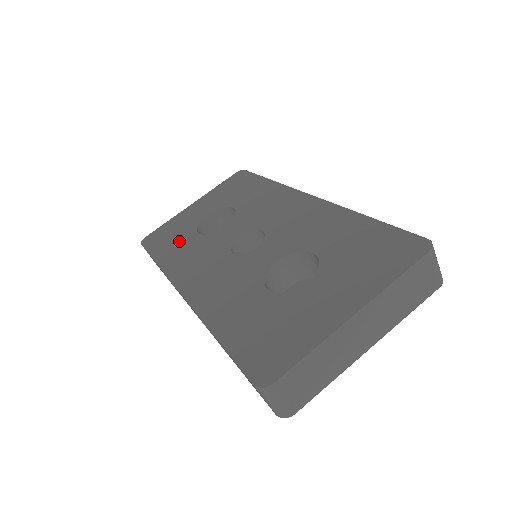
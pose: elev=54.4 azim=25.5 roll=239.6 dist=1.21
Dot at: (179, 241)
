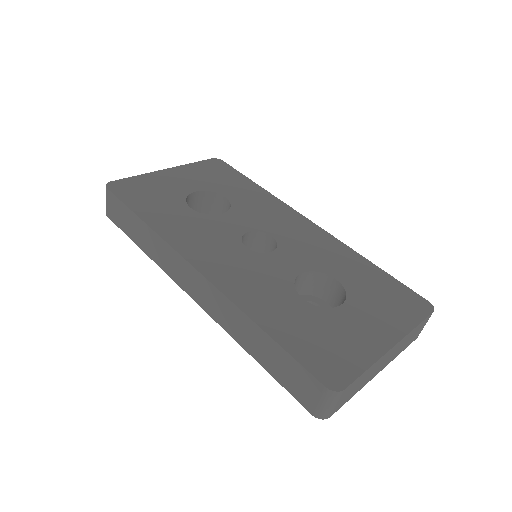
Dot at: (167, 207)
